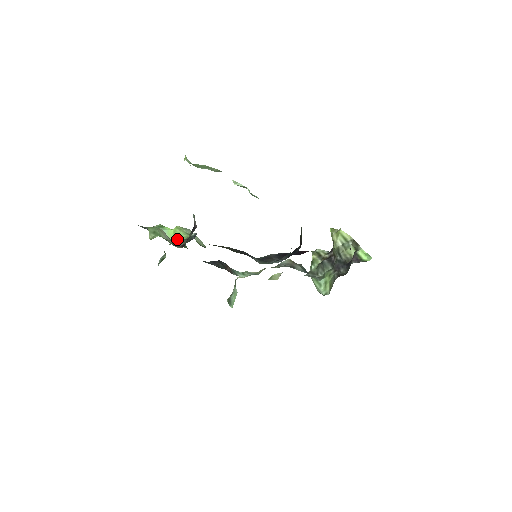
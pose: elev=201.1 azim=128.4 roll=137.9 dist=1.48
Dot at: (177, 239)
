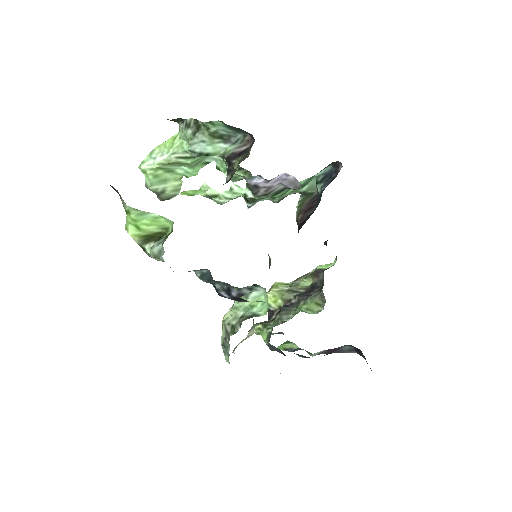
Dot at: (199, 191)
